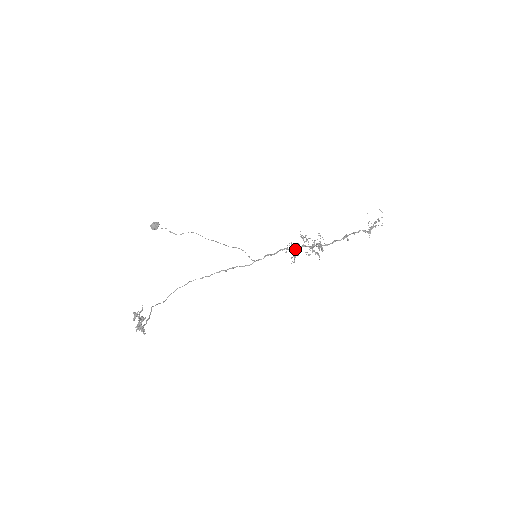
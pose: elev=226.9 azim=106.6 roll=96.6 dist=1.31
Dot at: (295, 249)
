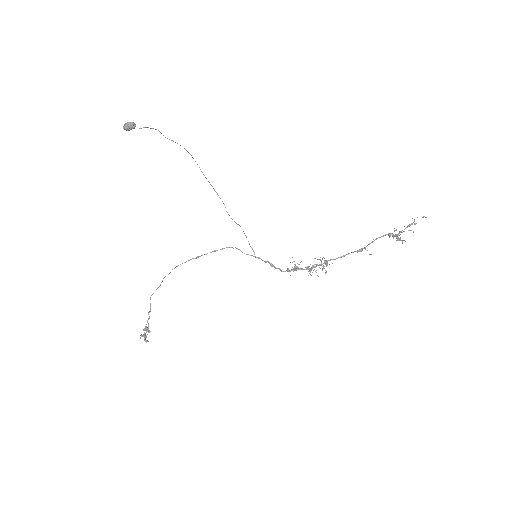
Dot at: occluded
